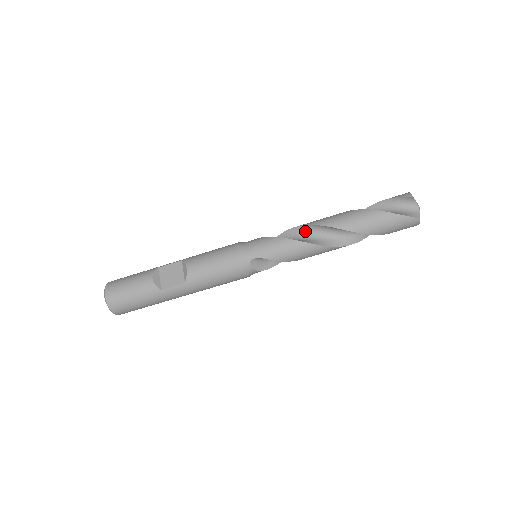
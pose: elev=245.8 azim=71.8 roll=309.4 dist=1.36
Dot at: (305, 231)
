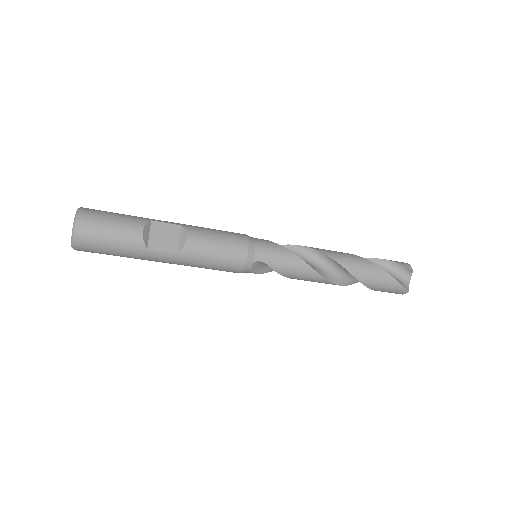
Dot at: (313, 255)
